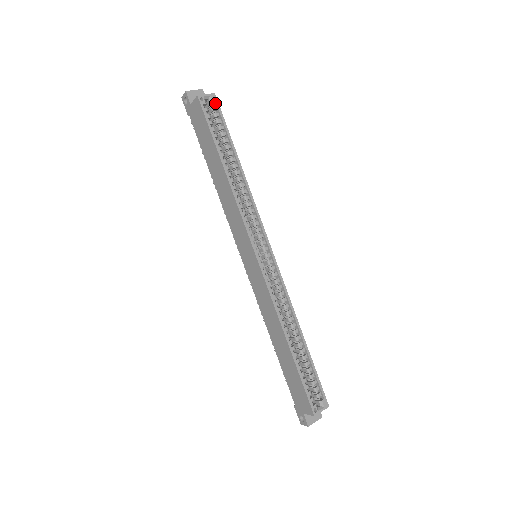
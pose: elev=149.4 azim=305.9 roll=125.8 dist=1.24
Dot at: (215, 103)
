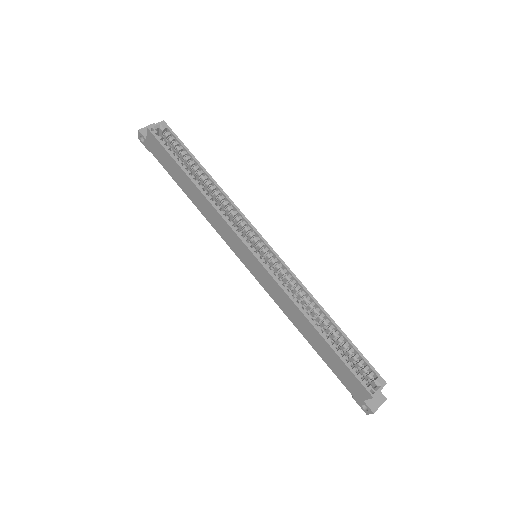
Dot at: (167, 129)
